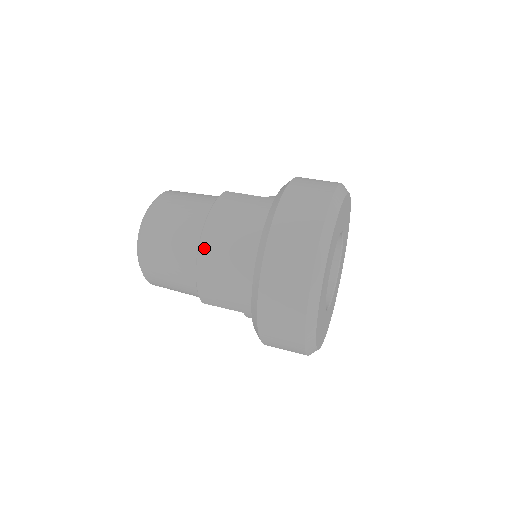
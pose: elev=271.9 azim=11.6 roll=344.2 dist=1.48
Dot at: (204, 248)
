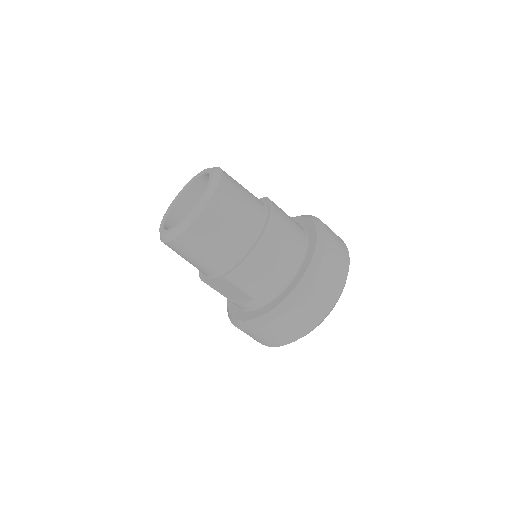
Dot at: (268, 238)
